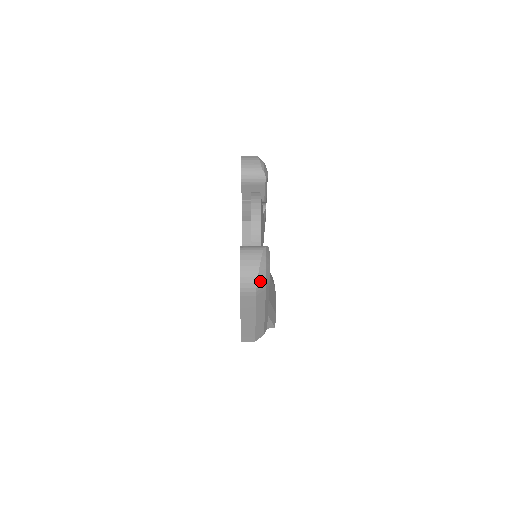
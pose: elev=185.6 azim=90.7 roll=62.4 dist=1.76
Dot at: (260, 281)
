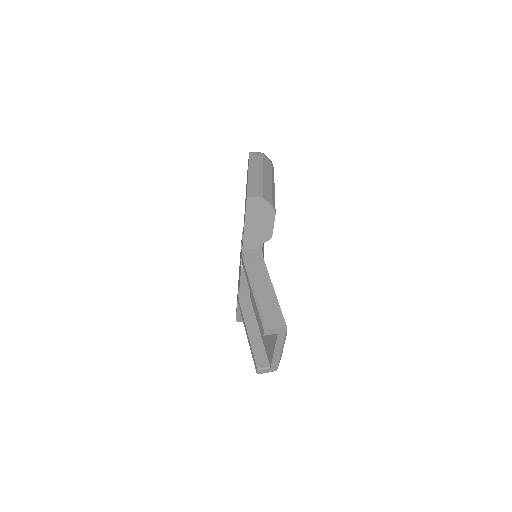
Dot at: occluded
